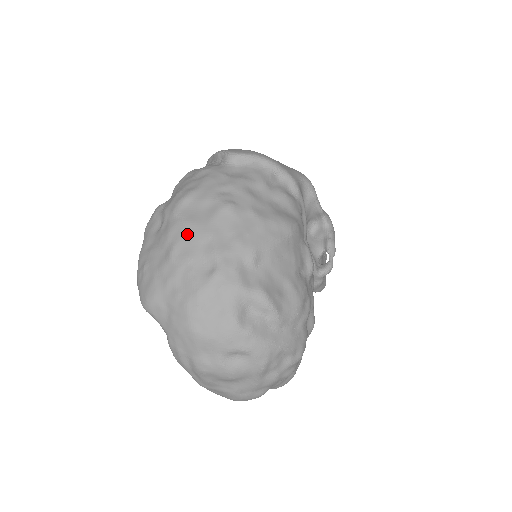
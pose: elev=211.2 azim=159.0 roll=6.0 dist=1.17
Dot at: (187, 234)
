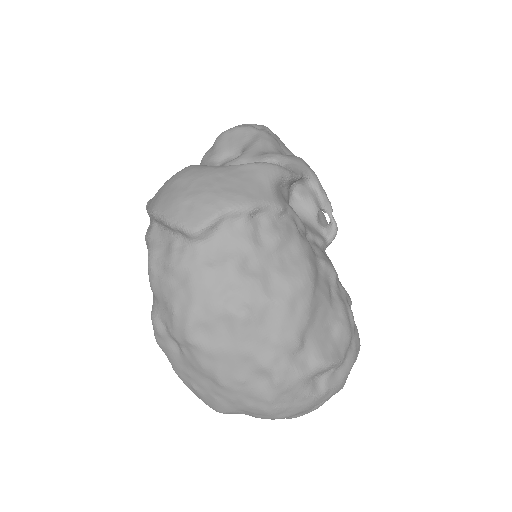
Dot at: (223, 362)
